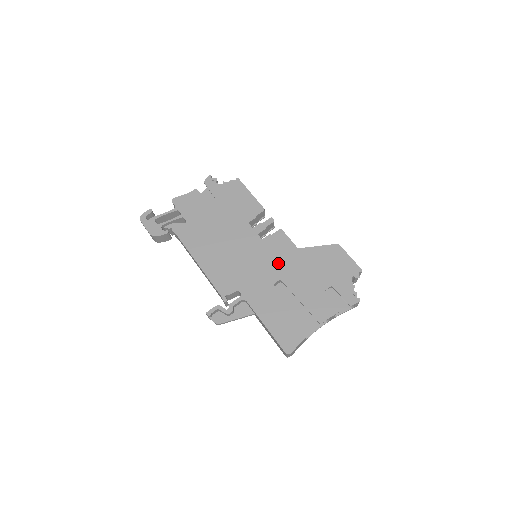
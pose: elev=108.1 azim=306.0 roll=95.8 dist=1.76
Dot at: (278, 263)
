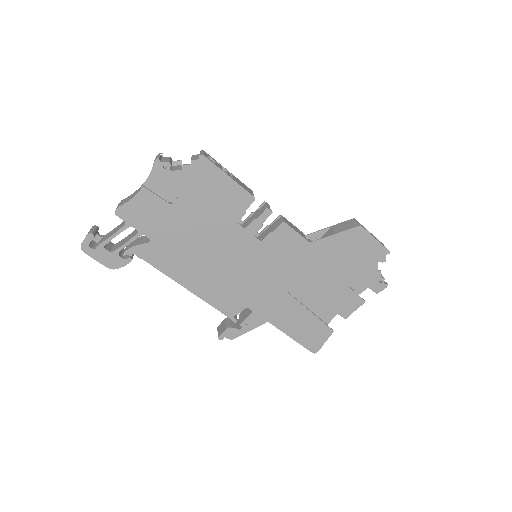
Dot at: (288, 267)
